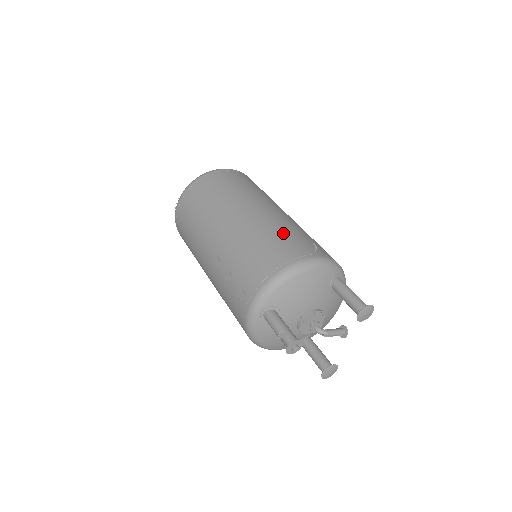
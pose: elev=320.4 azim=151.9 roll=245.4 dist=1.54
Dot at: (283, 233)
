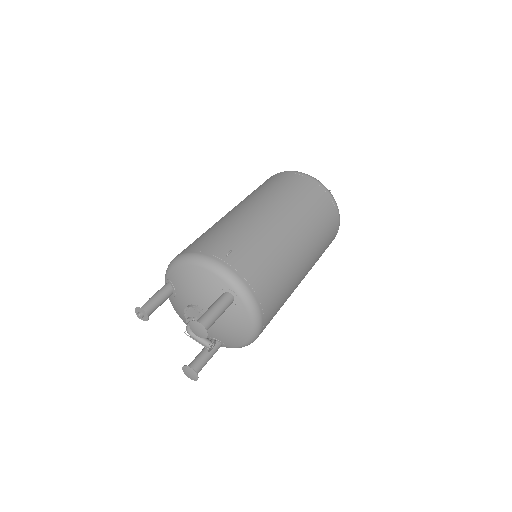
Dot at: (231, 232)
